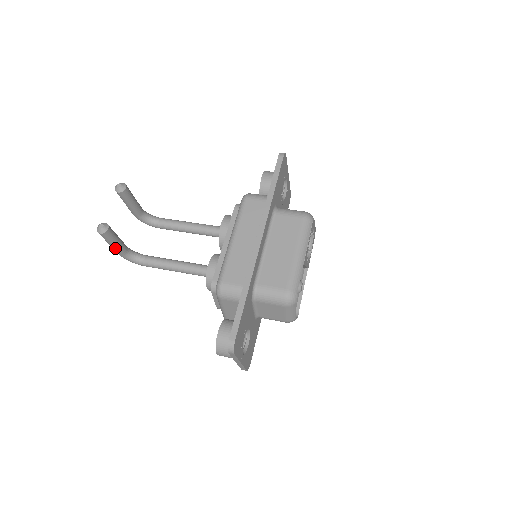
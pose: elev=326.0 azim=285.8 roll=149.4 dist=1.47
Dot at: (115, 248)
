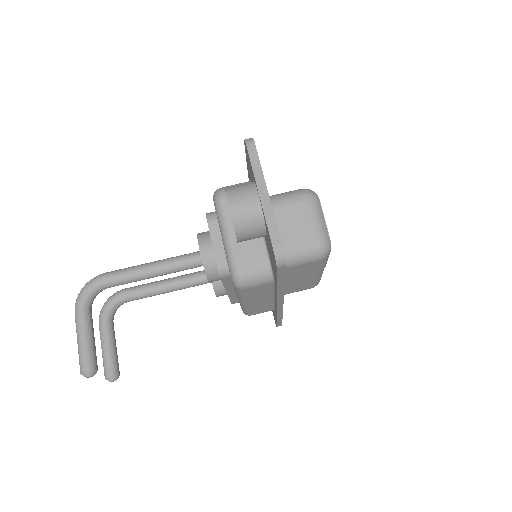
Dot at: occluded
